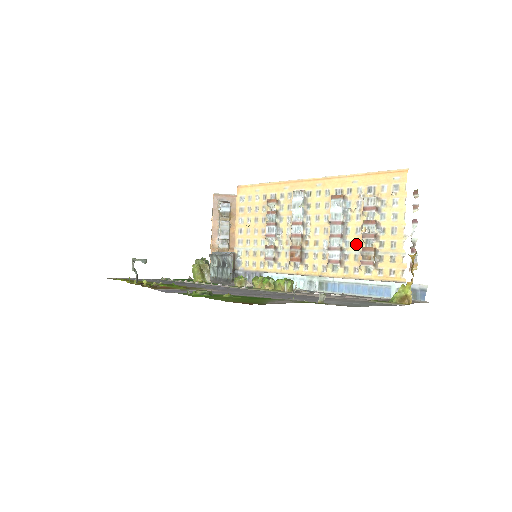
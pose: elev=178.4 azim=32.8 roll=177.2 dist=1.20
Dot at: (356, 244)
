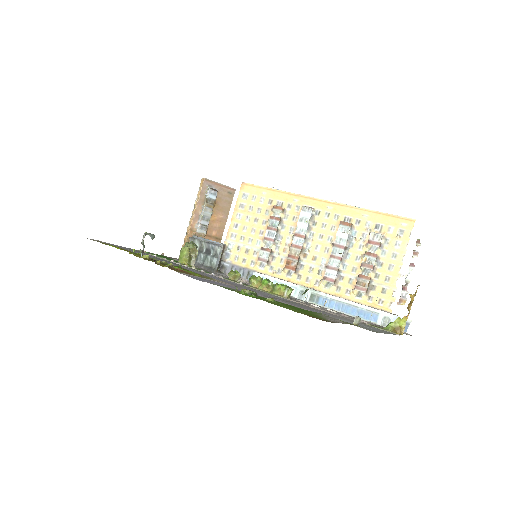
Dot at: (353, 269)
